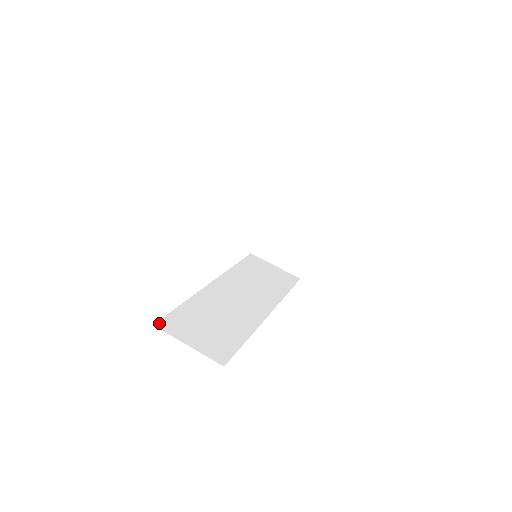
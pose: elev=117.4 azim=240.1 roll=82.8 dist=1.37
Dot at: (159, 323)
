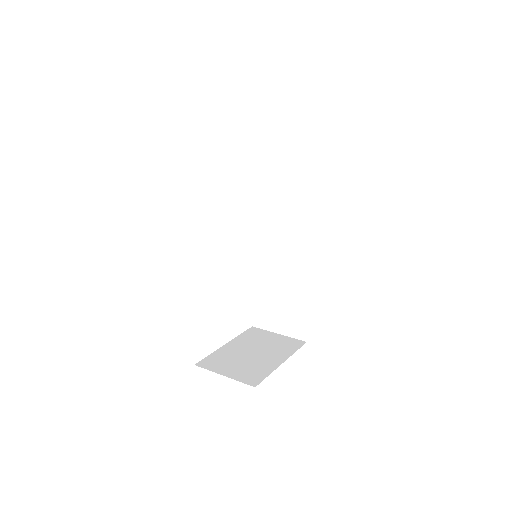
Dot at: occluded
